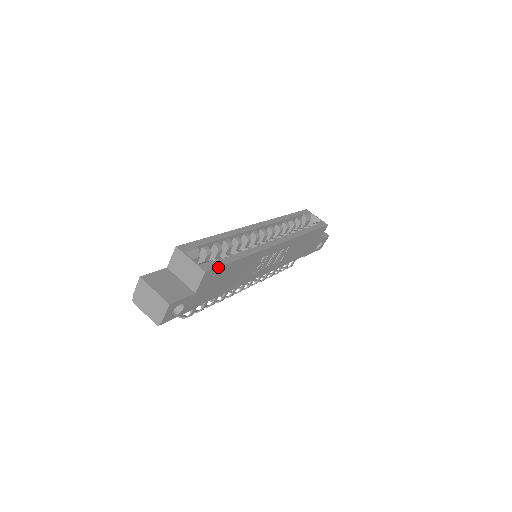
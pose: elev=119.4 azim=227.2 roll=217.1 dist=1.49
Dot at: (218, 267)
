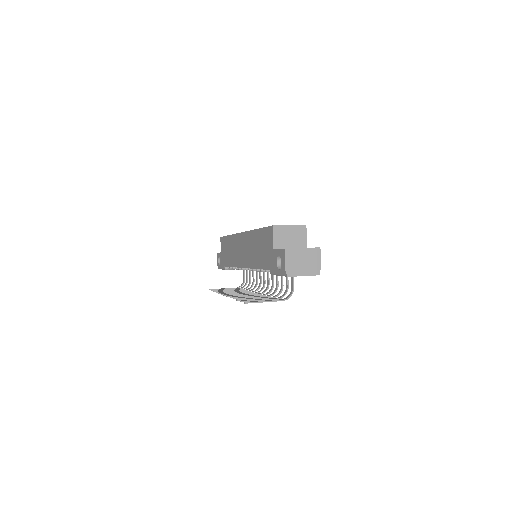
Dot at: occluded
